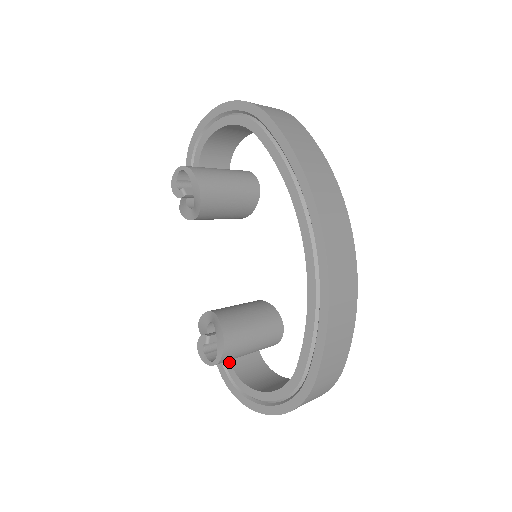
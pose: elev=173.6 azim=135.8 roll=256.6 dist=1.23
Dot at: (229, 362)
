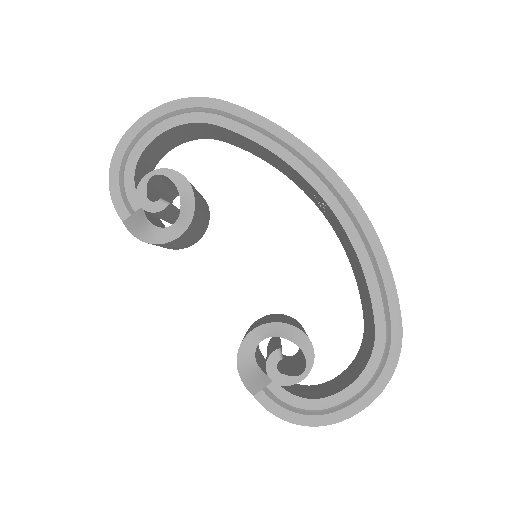
Dot at: (284, 391)
